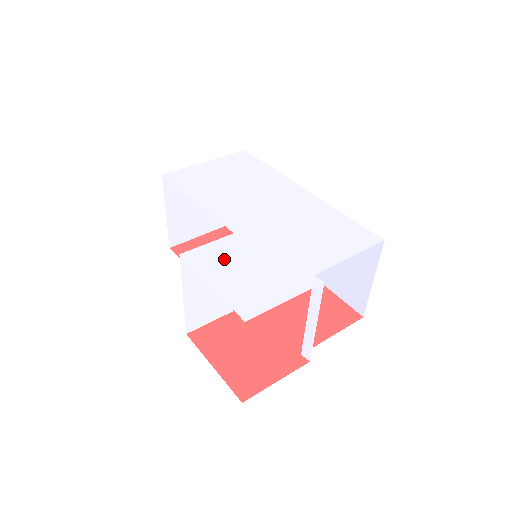
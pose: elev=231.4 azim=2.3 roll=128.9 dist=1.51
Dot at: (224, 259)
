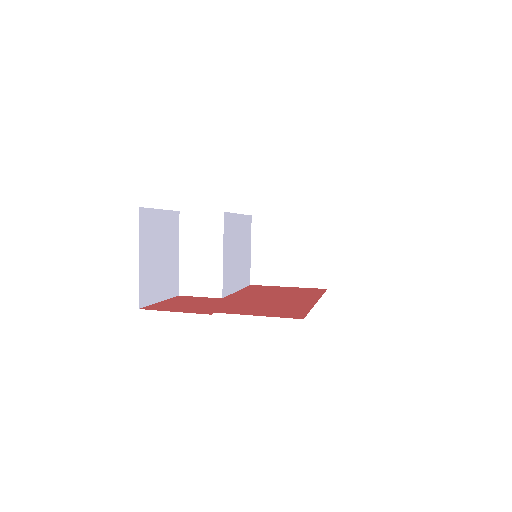
Dot at: occluded
